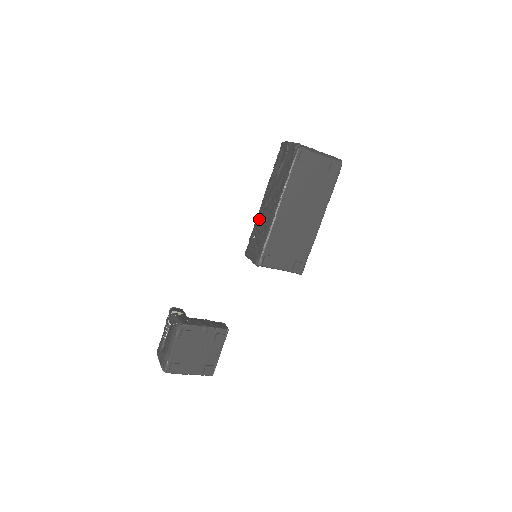
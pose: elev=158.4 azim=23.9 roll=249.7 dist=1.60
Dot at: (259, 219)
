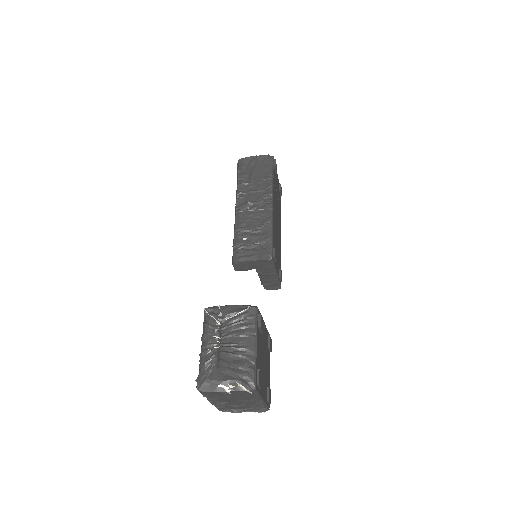
Dot at: (243, 221)
